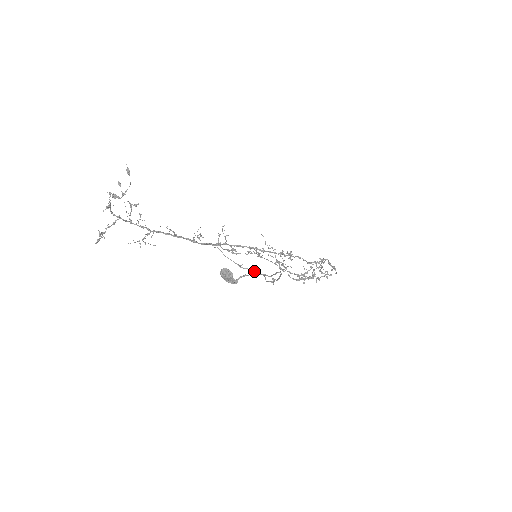
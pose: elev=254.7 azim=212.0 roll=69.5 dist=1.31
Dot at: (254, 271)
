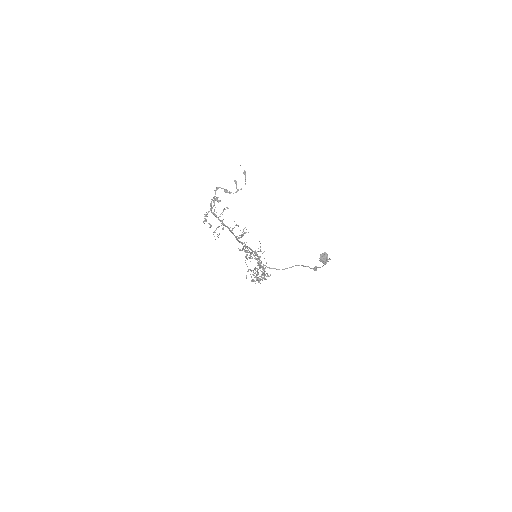
Dot at: (266, 266)
